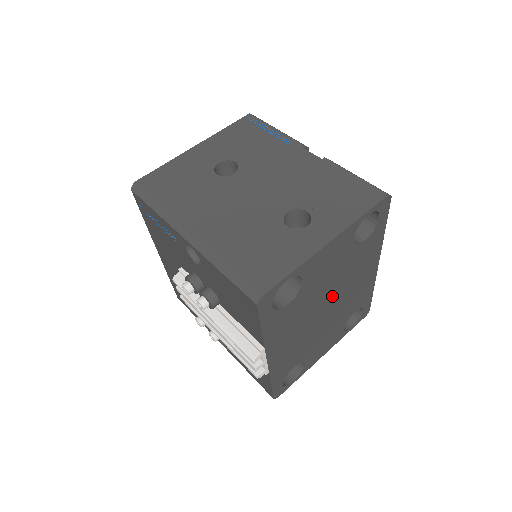
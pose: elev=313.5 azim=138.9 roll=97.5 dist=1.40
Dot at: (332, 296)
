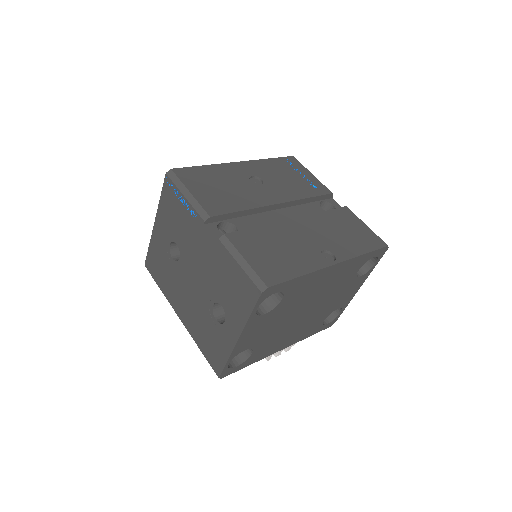
Dot at: (300, 310)
